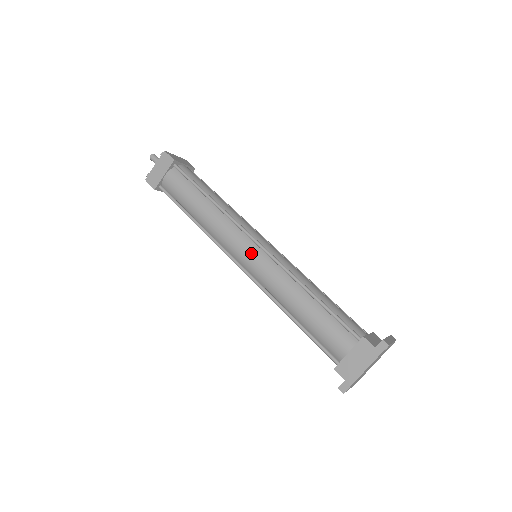
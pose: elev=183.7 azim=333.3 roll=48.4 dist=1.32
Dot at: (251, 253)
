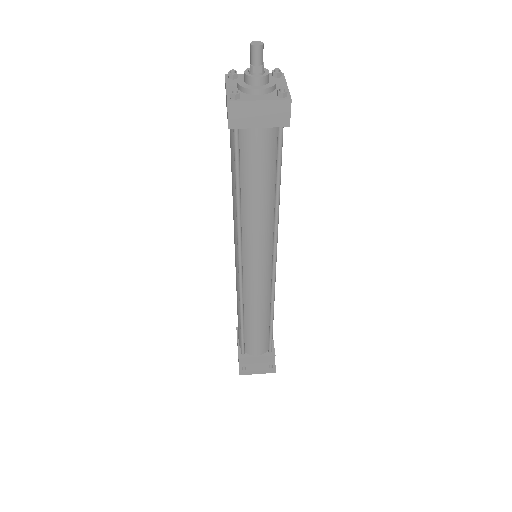
Dot at: (236, 262)
